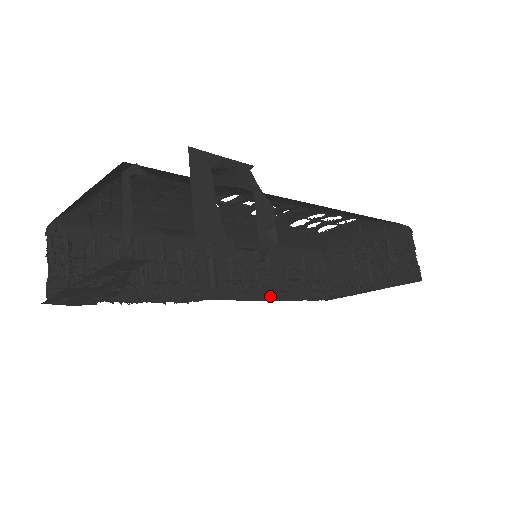
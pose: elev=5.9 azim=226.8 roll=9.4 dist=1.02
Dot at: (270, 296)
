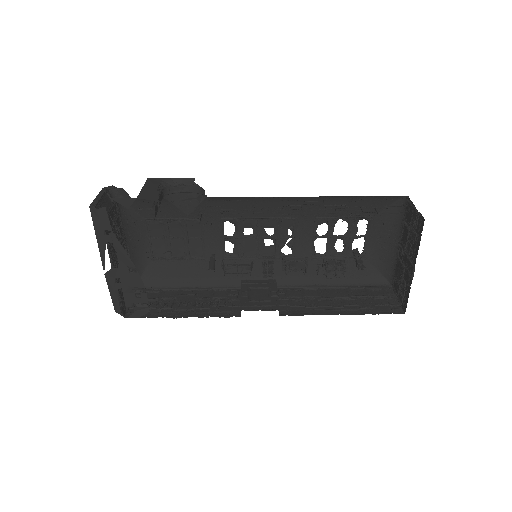
Dot at: (321, 313)
